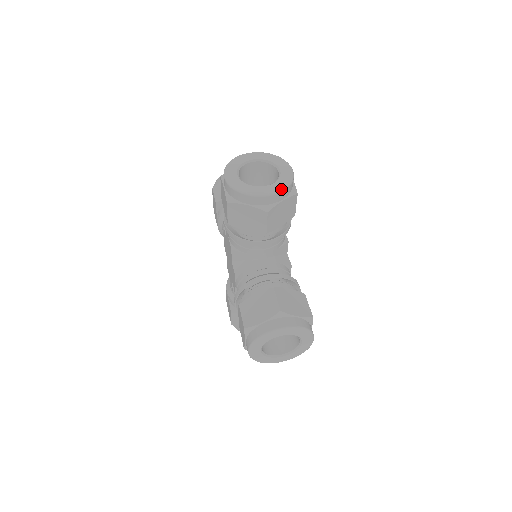
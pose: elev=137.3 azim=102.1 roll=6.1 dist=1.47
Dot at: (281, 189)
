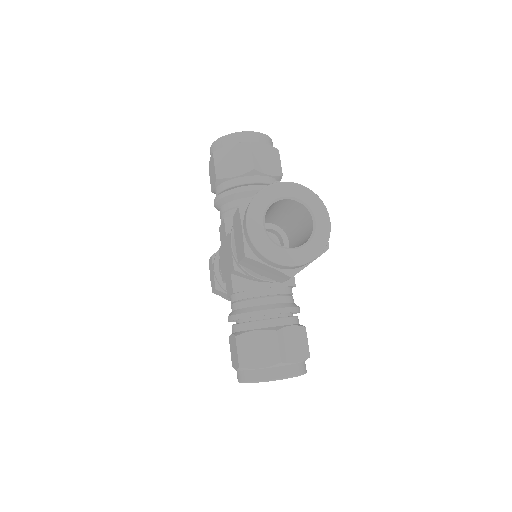
Dot at: (260, 133)
